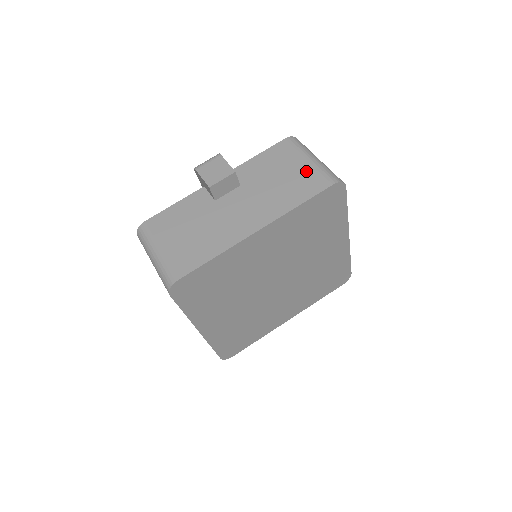
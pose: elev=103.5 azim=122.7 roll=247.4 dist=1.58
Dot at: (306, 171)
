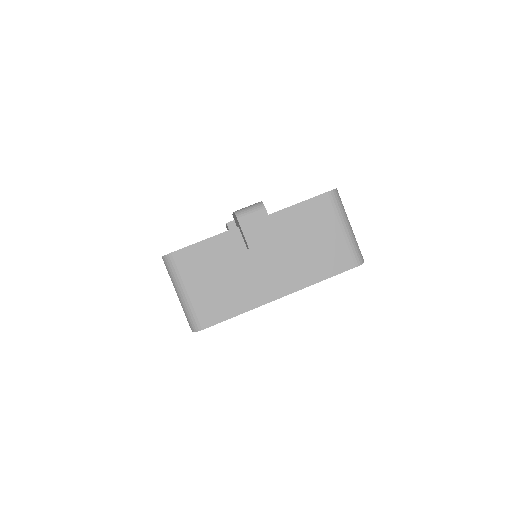
Dot at: (337, 243)
